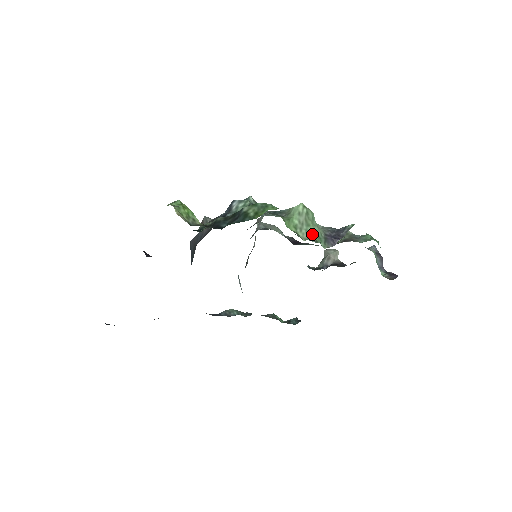
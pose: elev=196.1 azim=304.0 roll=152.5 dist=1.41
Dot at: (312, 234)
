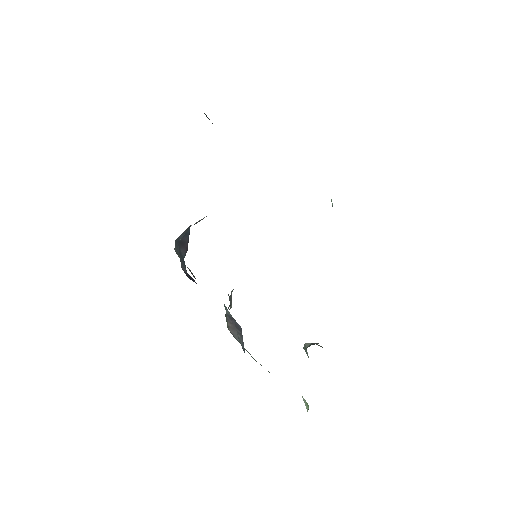
Dot at: occluded
